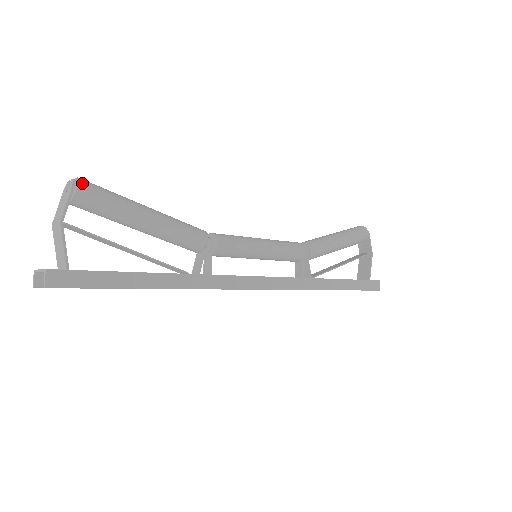
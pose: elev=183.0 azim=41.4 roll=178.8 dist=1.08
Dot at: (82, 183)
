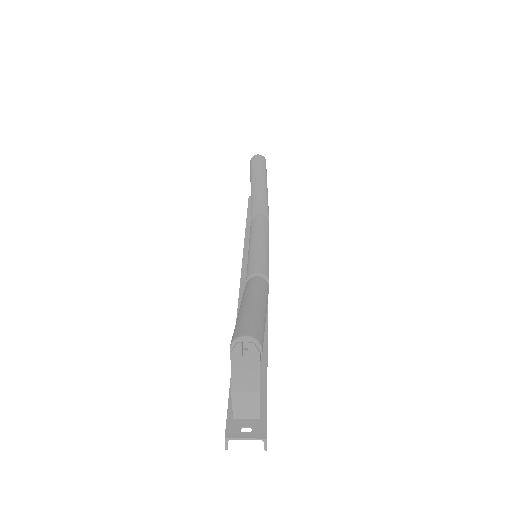
Dot at: (260, 342)
